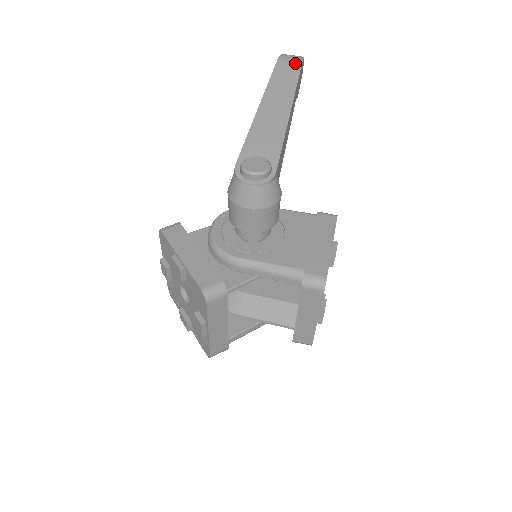
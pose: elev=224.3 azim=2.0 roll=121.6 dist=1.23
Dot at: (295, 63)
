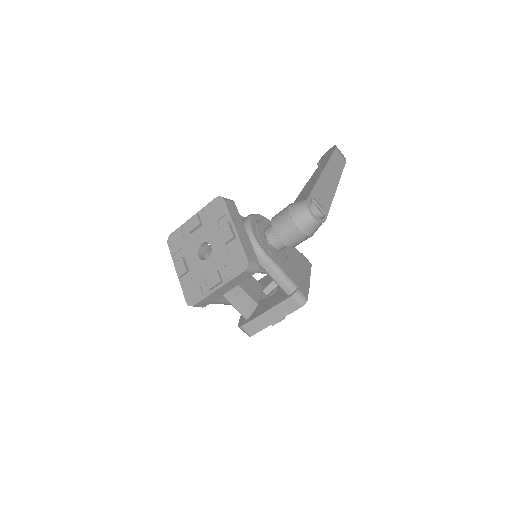
Dot at: (343, 158)
